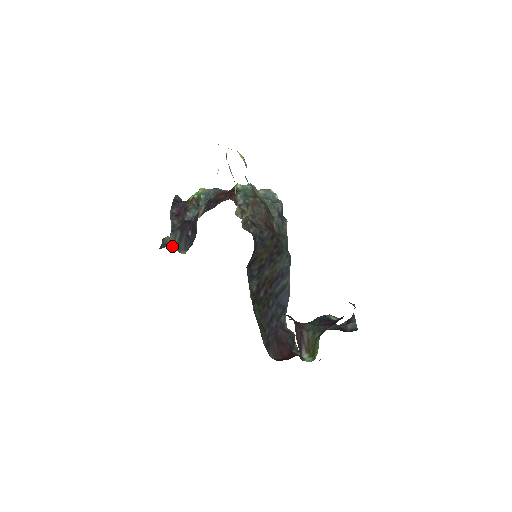
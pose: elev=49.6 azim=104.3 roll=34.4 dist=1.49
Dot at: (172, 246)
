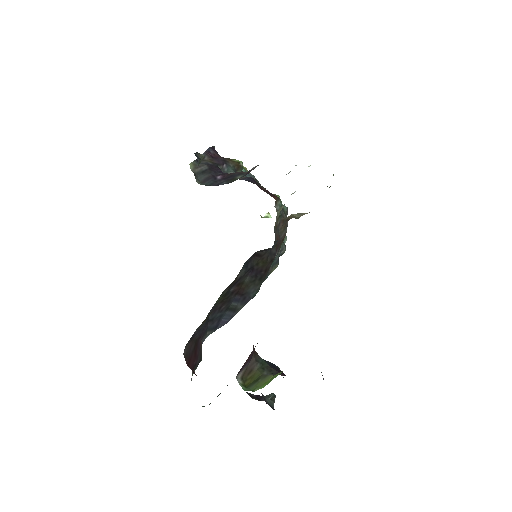
Dot at: occluded
